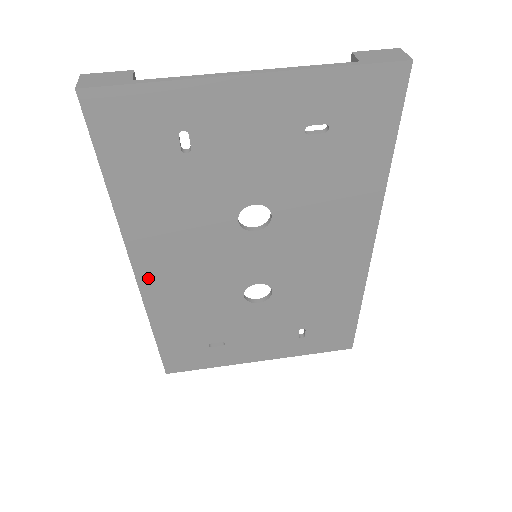
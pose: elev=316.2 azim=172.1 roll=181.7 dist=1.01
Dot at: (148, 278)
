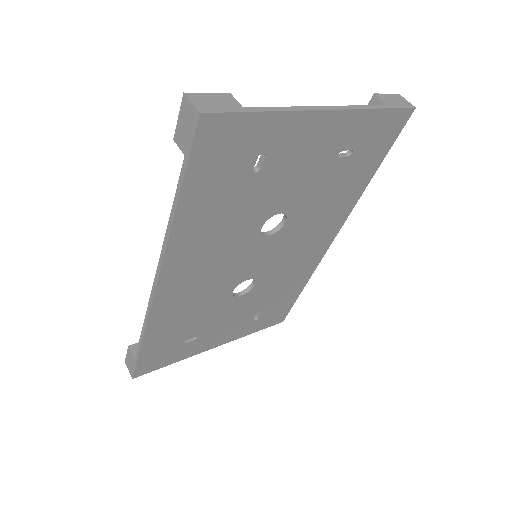
Dot at: (166, 288)
